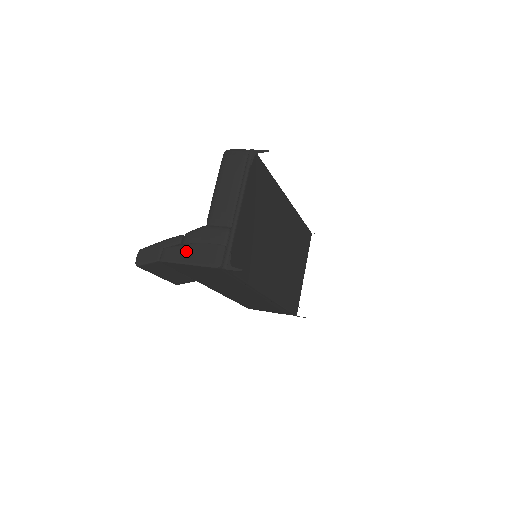
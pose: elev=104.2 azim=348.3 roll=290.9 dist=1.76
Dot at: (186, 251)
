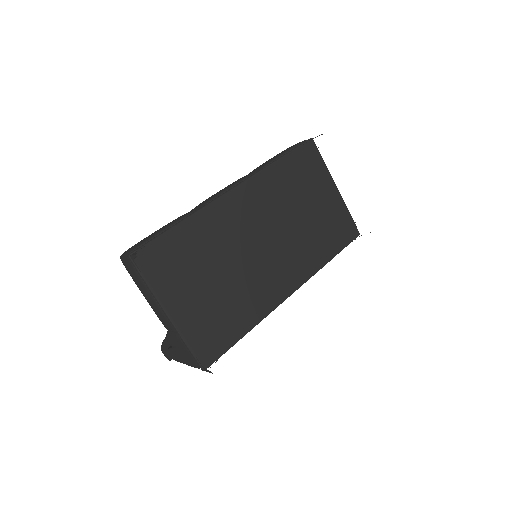
Dot at: (176, 354)
